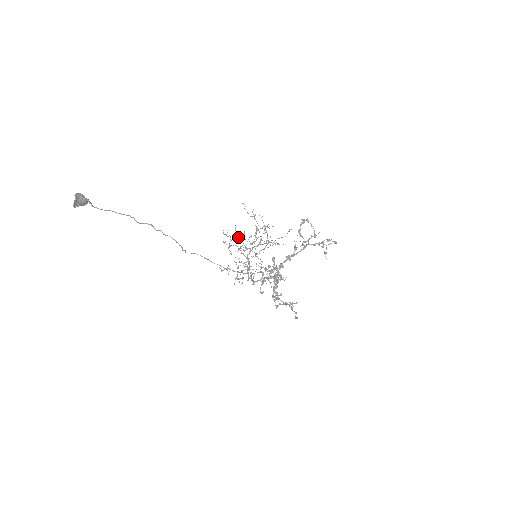
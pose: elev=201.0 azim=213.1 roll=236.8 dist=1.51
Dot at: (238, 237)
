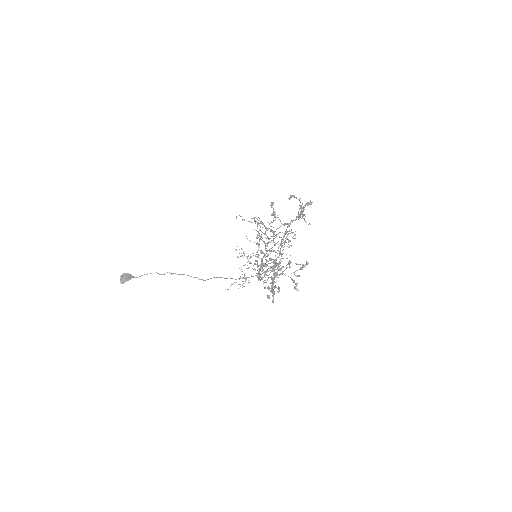
Dot at: occluded
